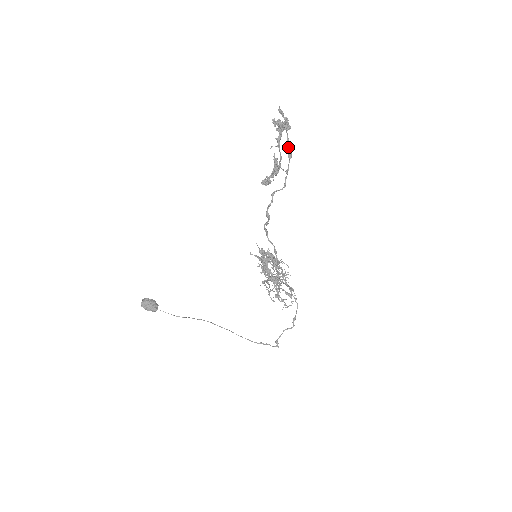
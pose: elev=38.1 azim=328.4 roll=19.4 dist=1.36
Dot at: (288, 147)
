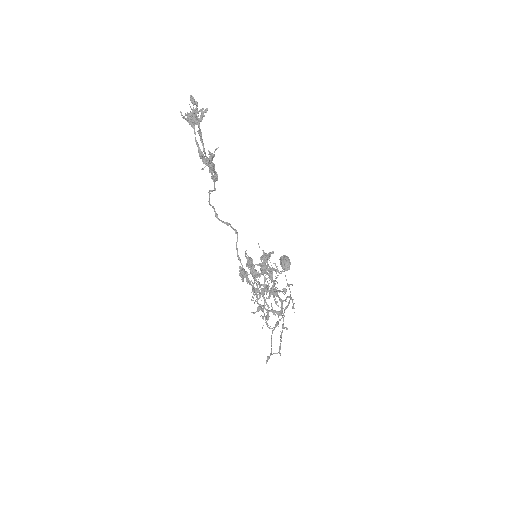
Dot at: (196, 144)
